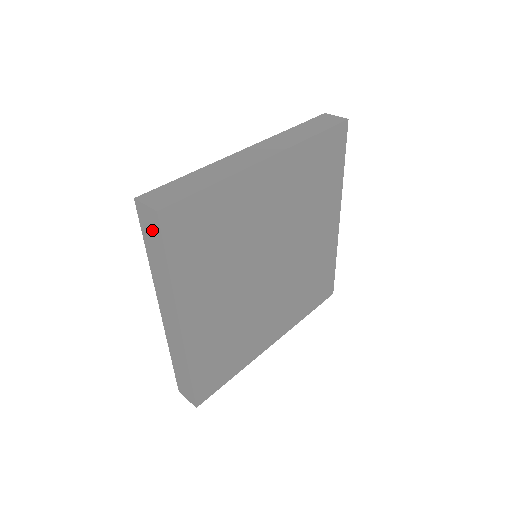
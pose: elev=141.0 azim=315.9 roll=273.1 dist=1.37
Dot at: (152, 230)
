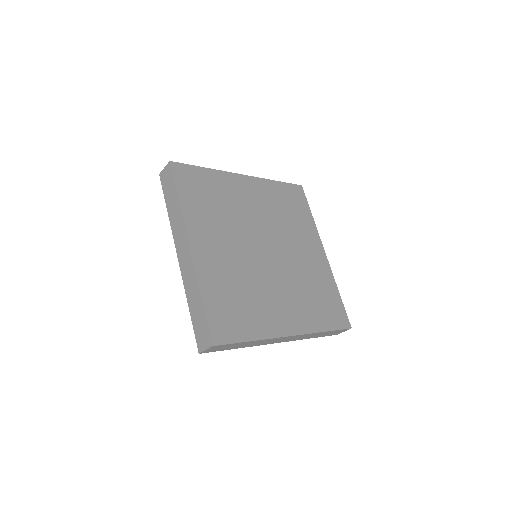
Dot at: (168, 181)
